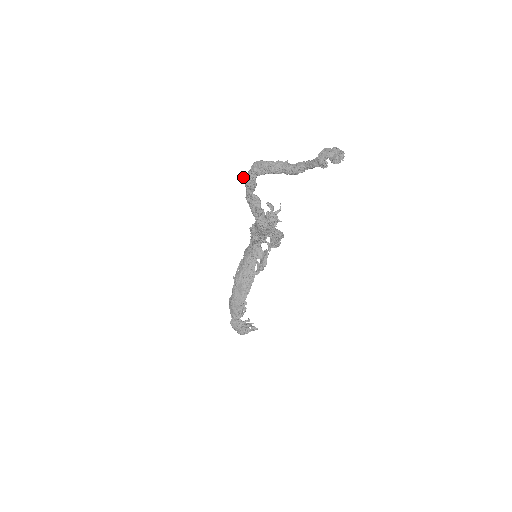
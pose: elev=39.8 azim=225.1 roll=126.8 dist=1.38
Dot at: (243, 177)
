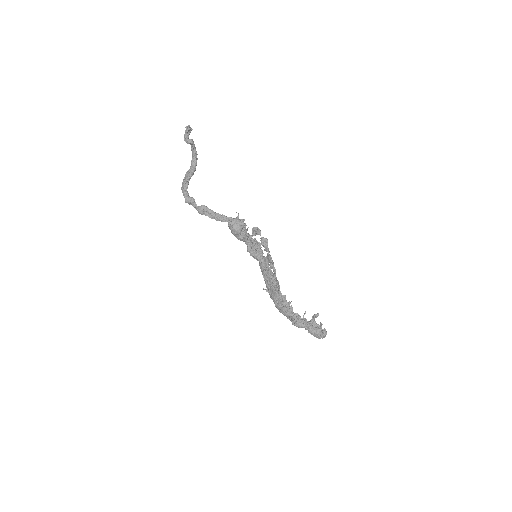
Dot at: (185, 202)
